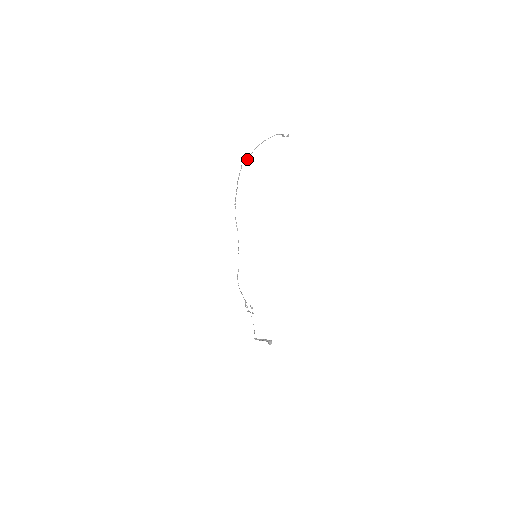
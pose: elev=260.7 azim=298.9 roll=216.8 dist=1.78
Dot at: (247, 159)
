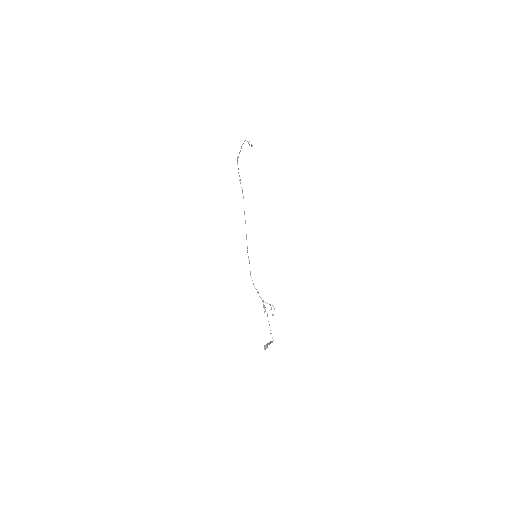
Dot at: (239, 153)
